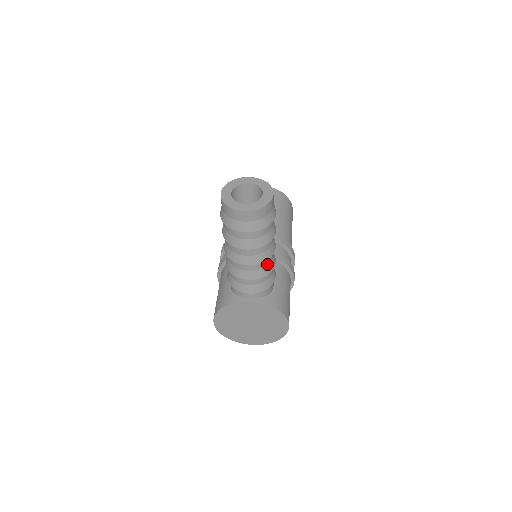
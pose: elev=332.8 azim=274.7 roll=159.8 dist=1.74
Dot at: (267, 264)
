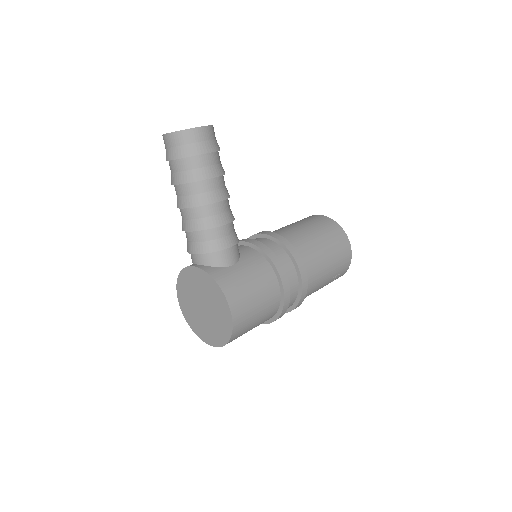
Dot at: (206, 216)
